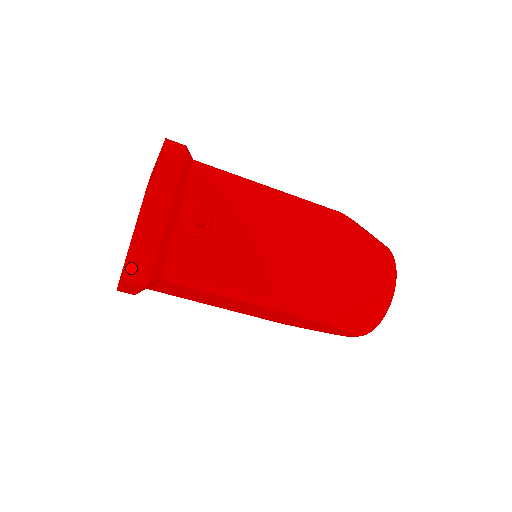
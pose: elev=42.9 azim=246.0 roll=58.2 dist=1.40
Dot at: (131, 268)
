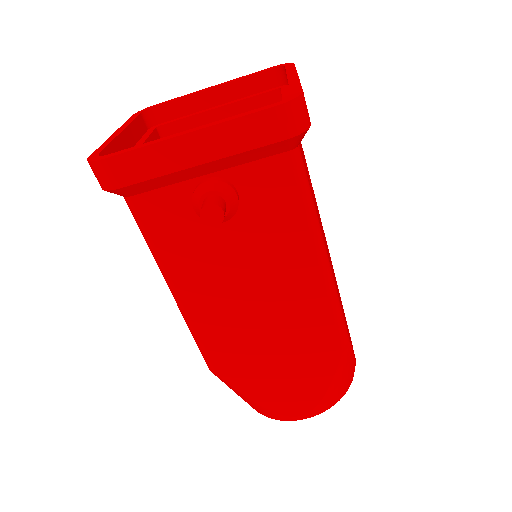
Dot at: (98, 164)
